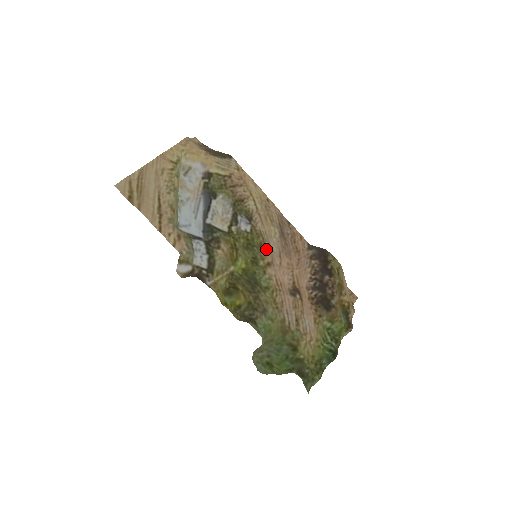
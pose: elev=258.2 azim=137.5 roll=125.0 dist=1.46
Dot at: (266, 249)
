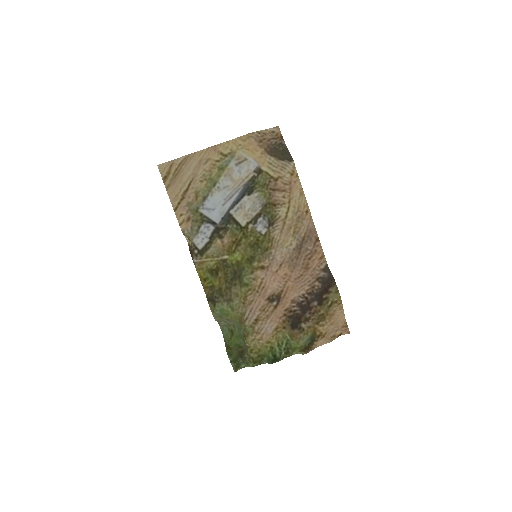
Dot at: (268, 255)
